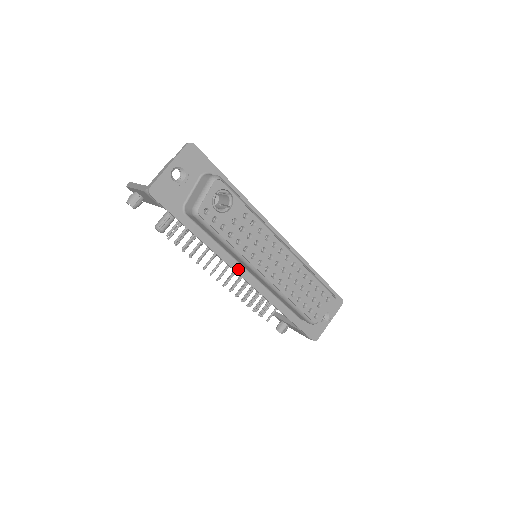
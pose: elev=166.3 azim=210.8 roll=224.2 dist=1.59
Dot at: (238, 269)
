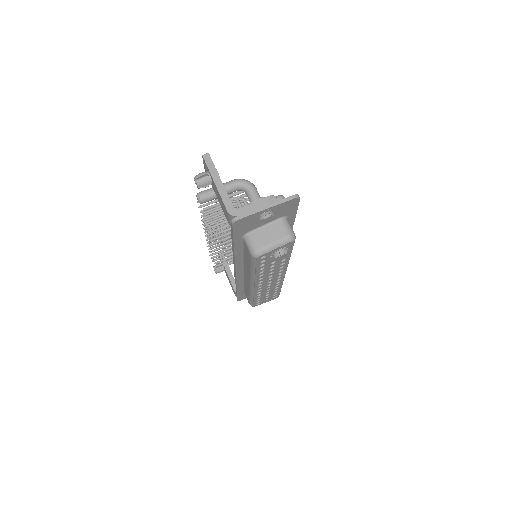
Dot at: (238, 267)
